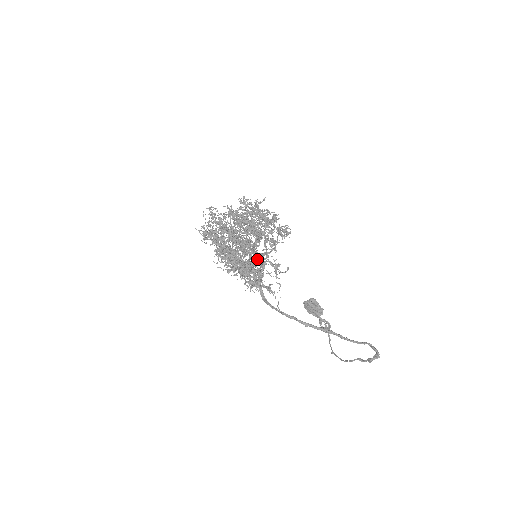
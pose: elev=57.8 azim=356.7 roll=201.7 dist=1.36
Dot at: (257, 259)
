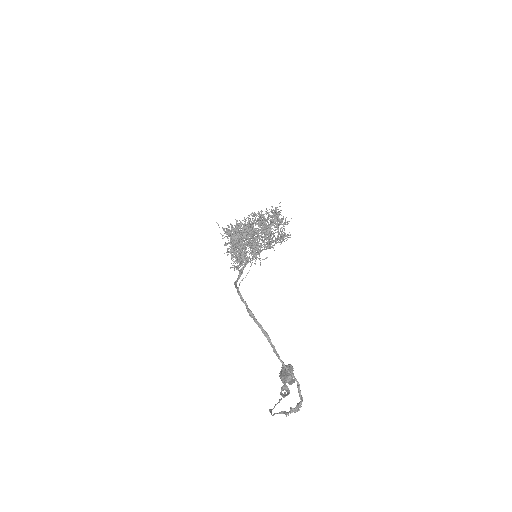
Dot at: occluded
